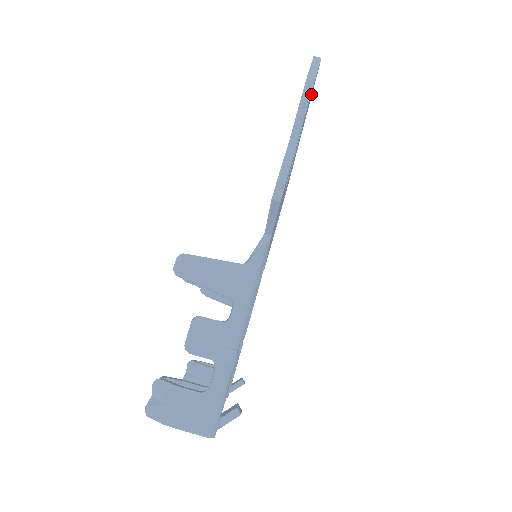
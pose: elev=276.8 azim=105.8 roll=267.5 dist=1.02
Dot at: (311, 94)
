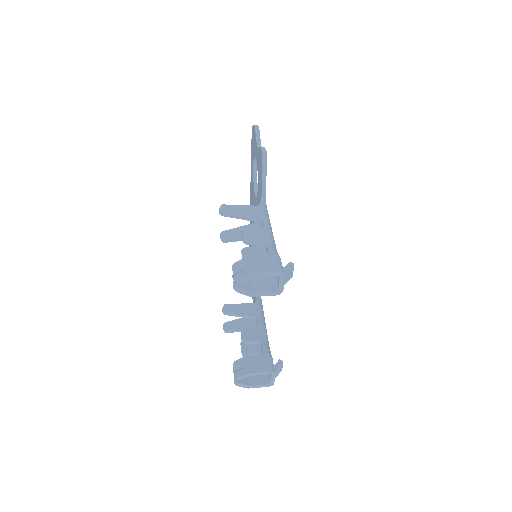
Dot at: occluded
